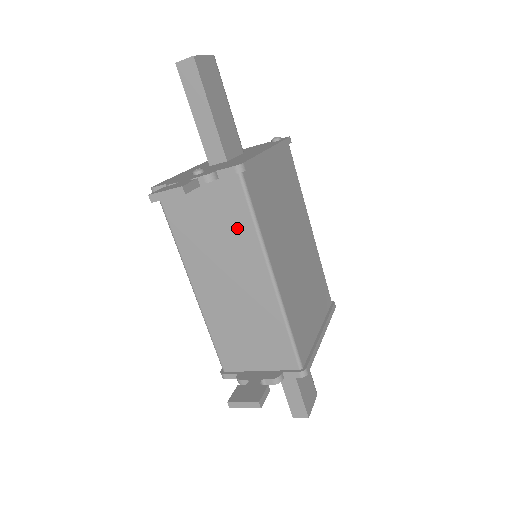
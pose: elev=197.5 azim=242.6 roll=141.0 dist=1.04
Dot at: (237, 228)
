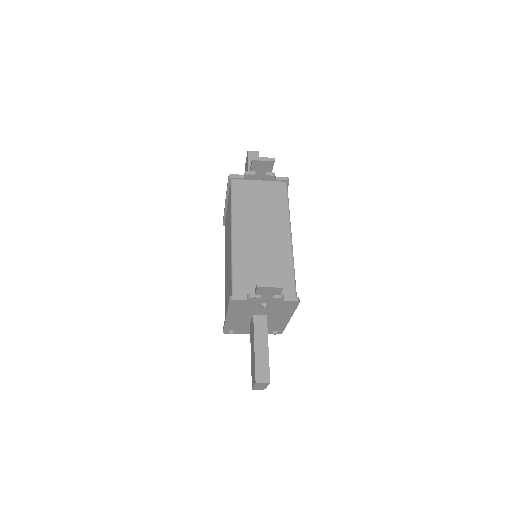
Dot at: (277, 206)
